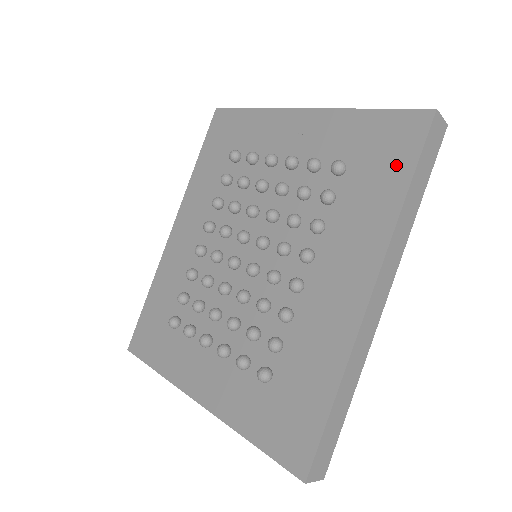
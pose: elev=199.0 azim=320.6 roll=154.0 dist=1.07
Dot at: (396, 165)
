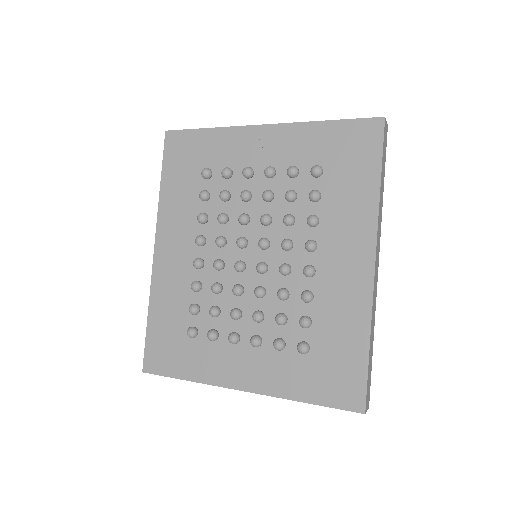
Dot at: (365, 163)
